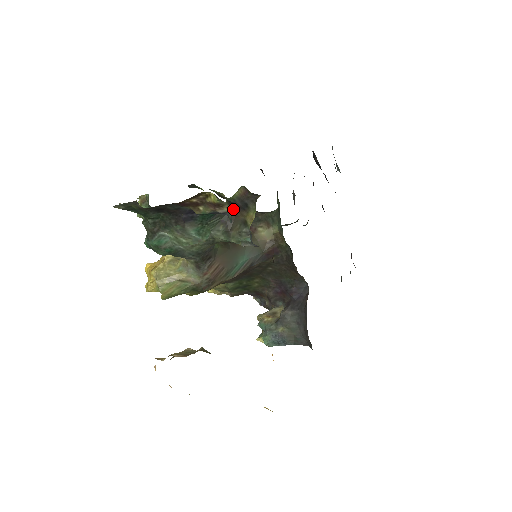
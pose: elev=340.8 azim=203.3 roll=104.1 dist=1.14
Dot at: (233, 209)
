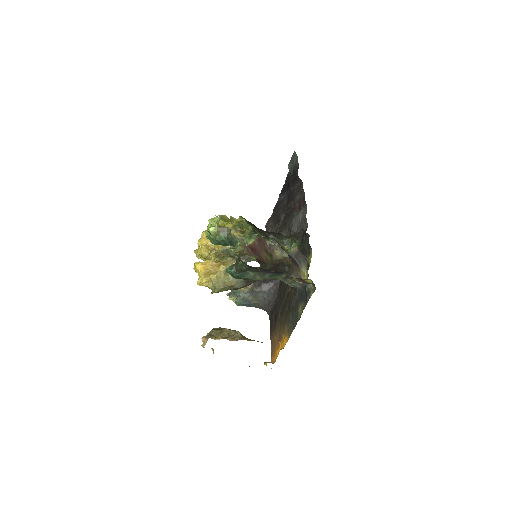
Dot at: (293, 264)
